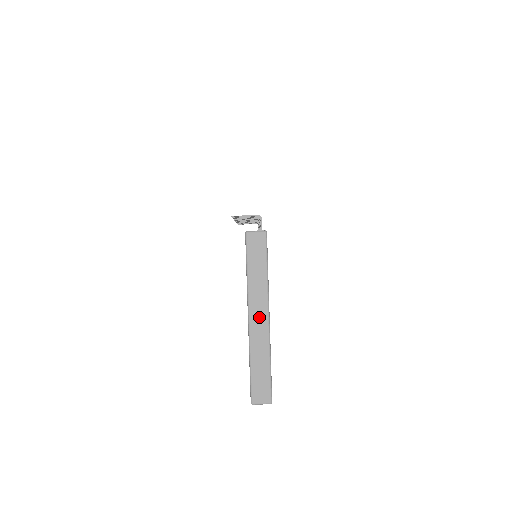
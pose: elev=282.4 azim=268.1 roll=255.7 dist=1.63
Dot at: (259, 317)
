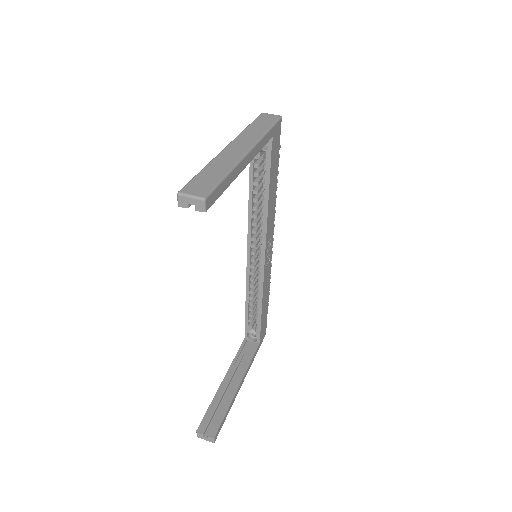
Dot at: (239, 147)
